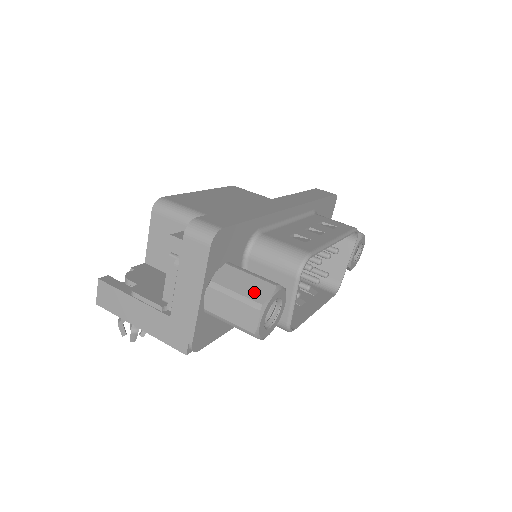
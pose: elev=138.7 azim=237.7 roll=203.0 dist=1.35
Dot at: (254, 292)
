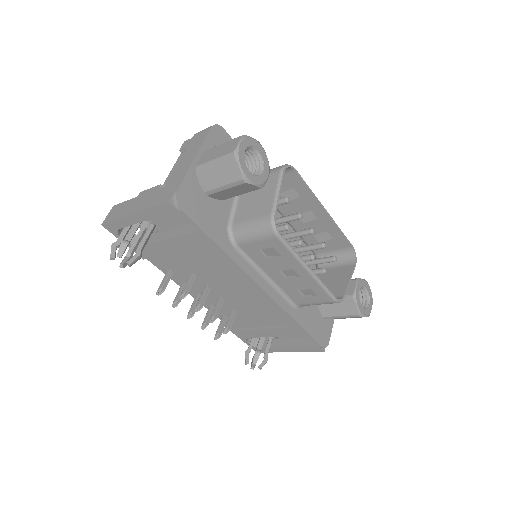
Dot at: occluded
